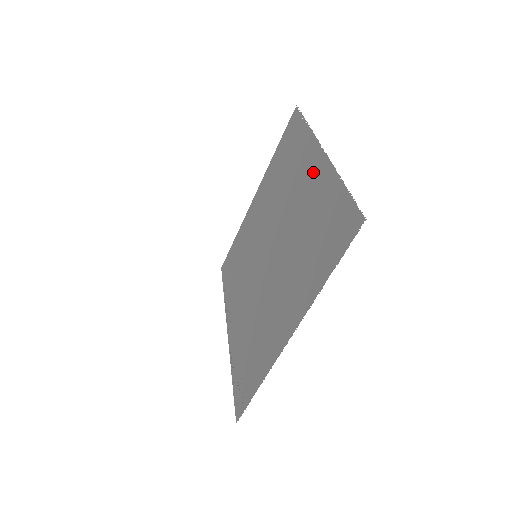
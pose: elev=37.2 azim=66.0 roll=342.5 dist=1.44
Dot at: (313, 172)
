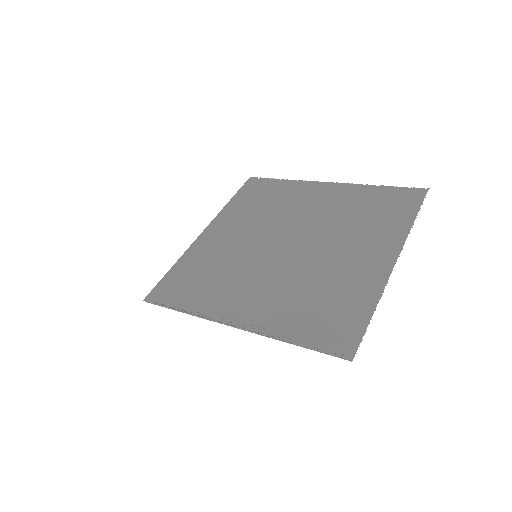
Dot at: (327, 192)
